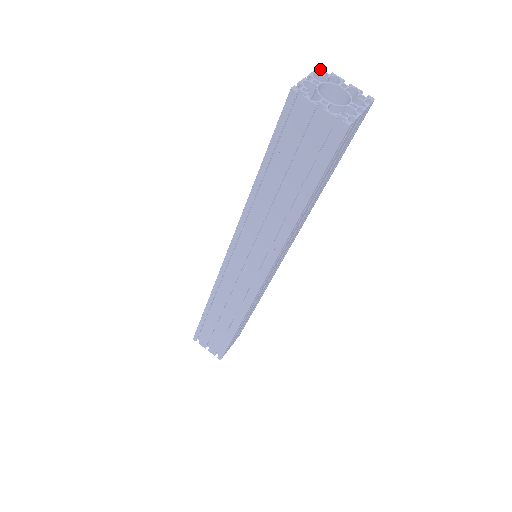
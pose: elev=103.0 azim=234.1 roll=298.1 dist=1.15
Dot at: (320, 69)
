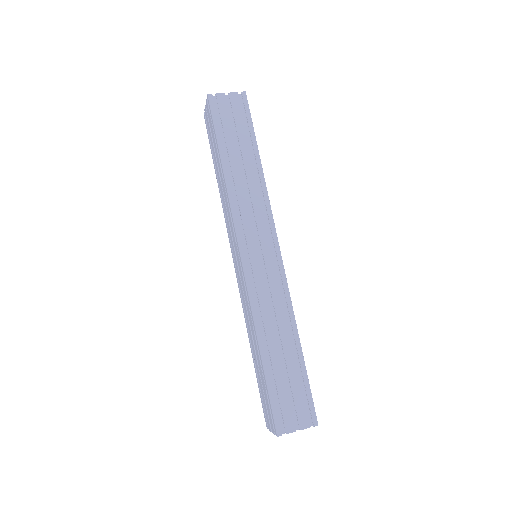
Dot at: occluded
